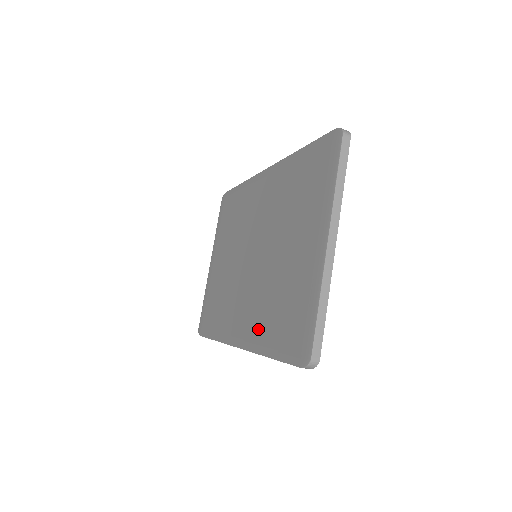
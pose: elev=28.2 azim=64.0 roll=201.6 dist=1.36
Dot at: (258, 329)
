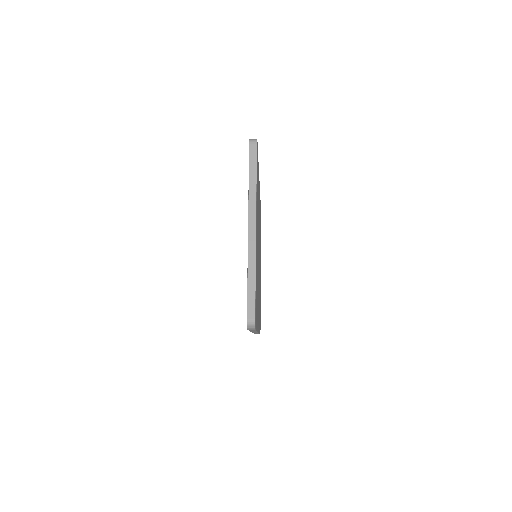
Dot at: occluded
